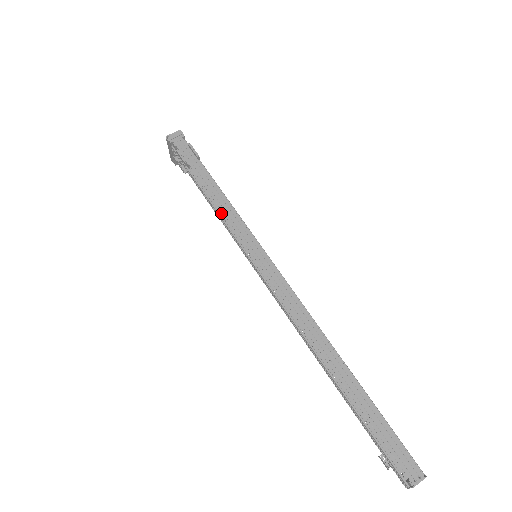
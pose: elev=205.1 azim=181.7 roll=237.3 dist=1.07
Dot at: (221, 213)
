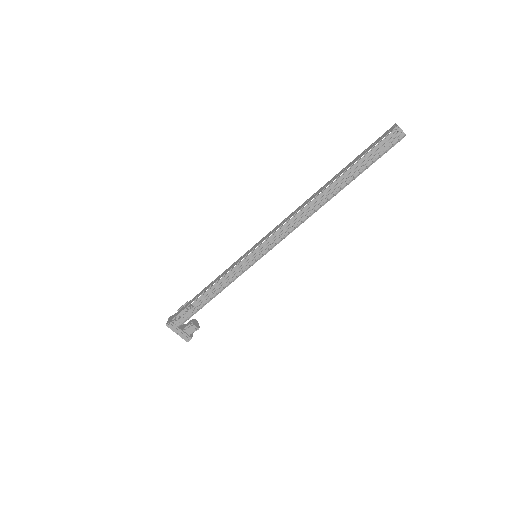
Dot at: (225, 286)
